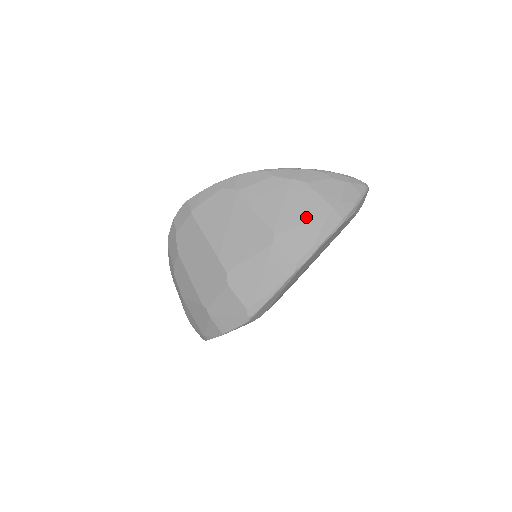
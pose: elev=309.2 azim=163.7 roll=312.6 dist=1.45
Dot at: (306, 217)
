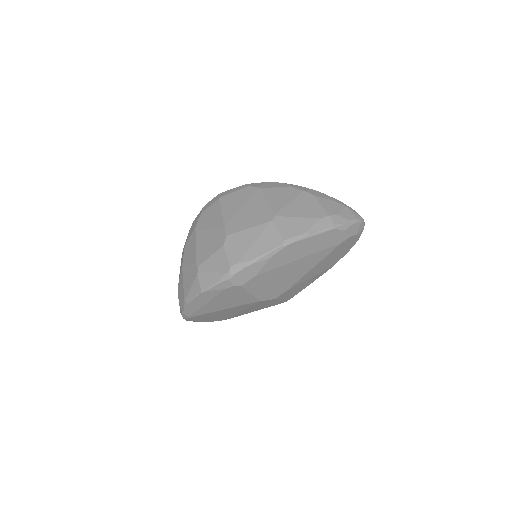
Dot at: (305, 214)
